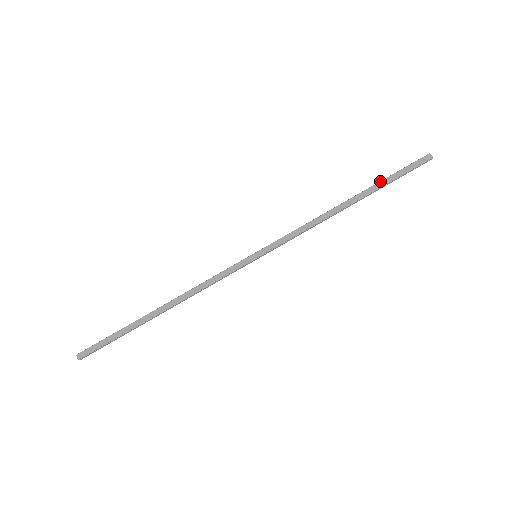
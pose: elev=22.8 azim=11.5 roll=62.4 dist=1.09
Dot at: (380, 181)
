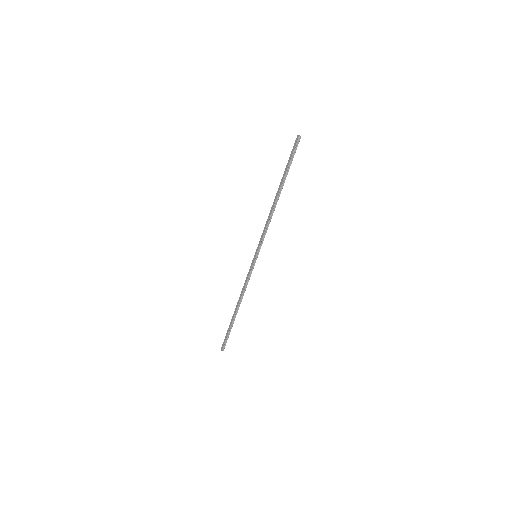
Dot at: (284, 172)
